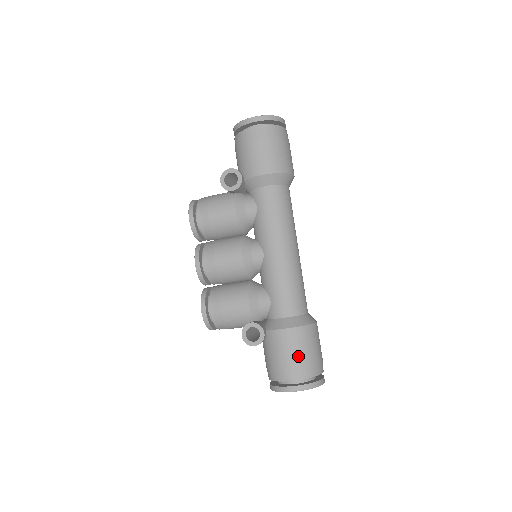
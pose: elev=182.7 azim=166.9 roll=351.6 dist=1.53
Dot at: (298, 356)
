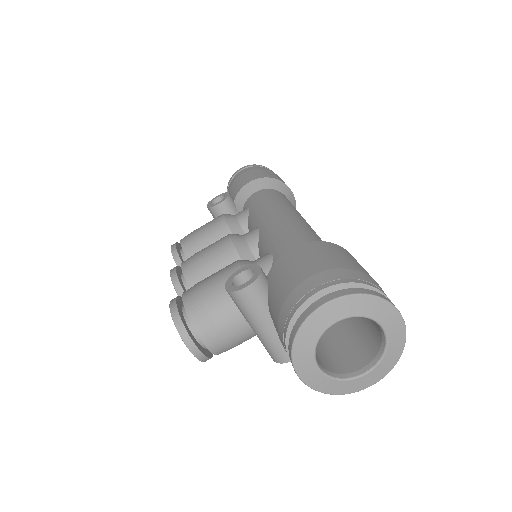
Dot at: (322, 262)
